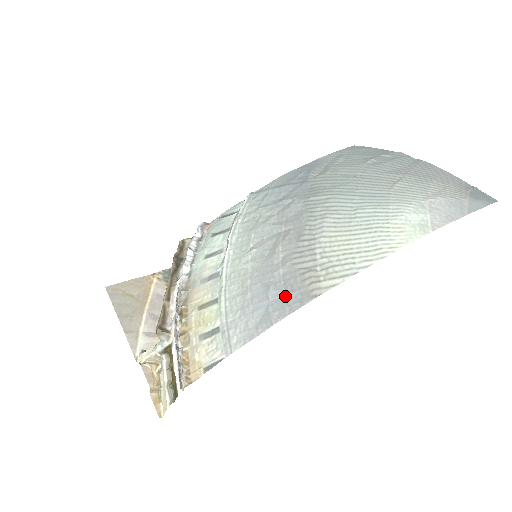
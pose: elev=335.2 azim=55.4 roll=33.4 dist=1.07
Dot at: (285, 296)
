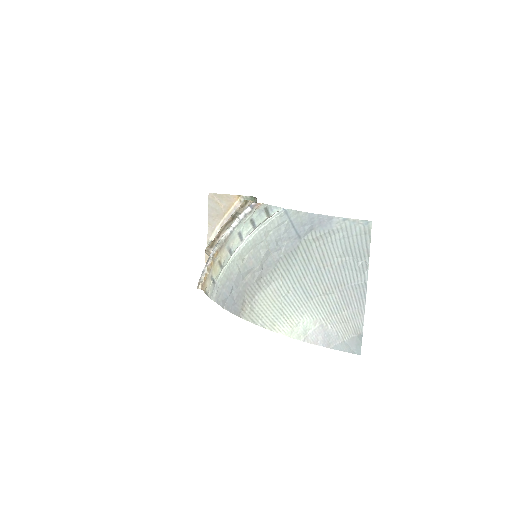
Dot at: (233, 302)
